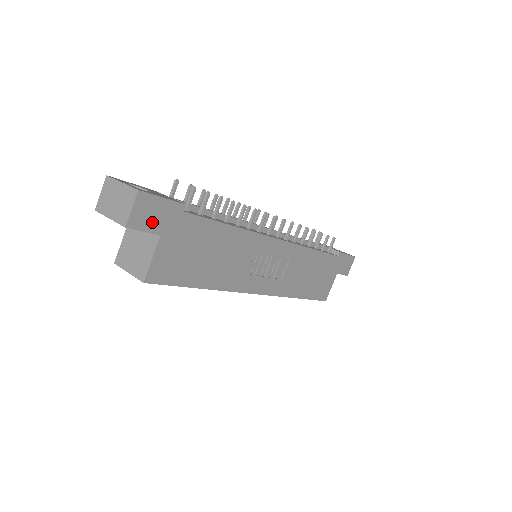
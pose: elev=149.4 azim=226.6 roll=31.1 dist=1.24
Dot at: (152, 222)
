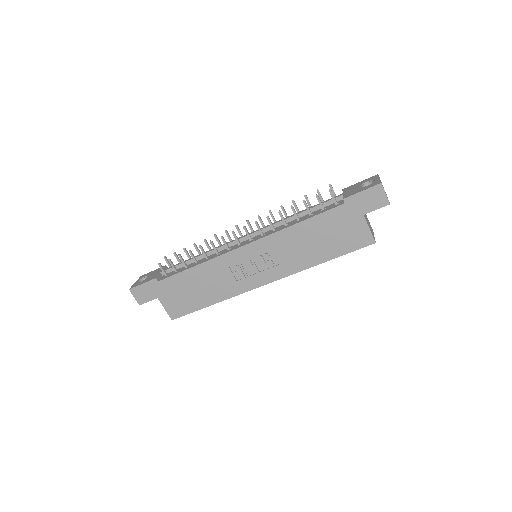
Dot at: (148, 296)
